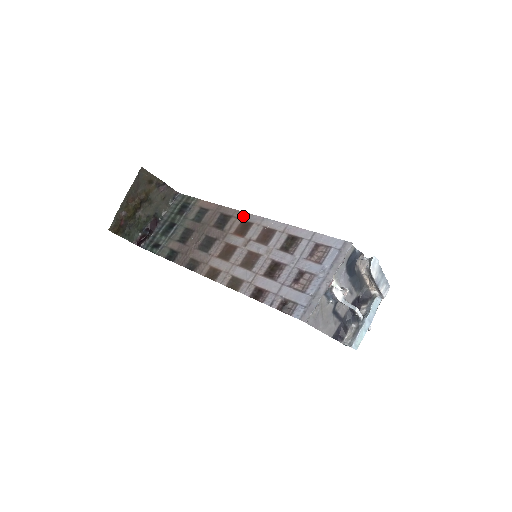
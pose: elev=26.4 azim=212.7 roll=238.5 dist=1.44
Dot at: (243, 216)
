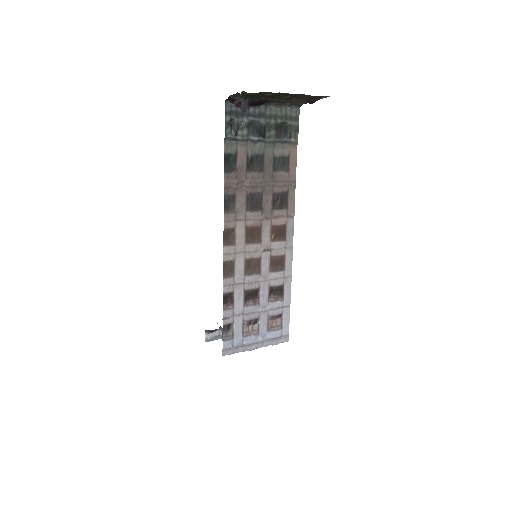
Dot at: (290, 223)
